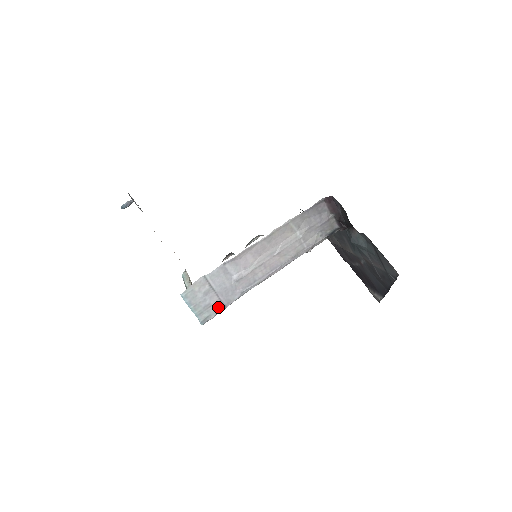
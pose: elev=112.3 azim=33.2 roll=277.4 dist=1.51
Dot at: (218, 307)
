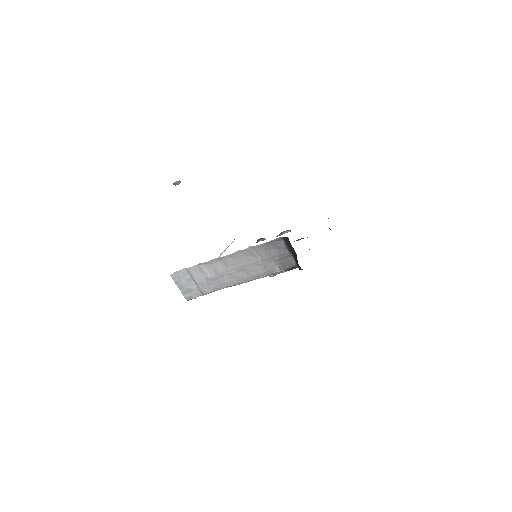
Dot at: (198, 293)
